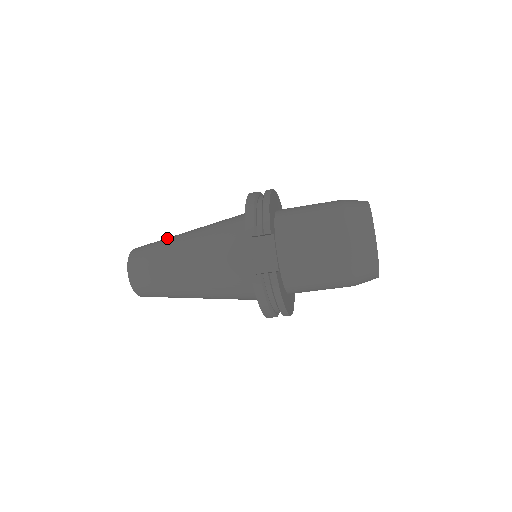
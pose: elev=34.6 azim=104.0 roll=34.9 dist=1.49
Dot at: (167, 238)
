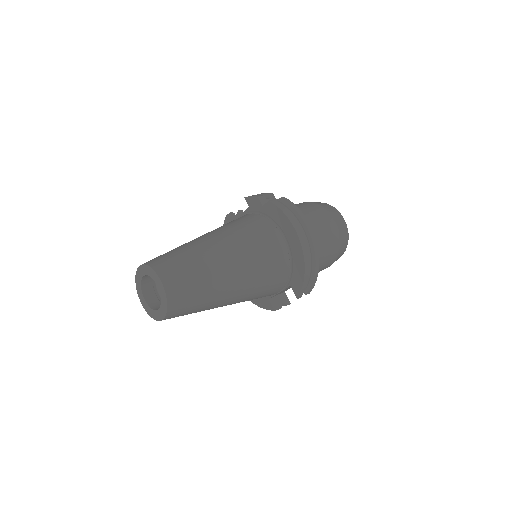
Dot at: (208, 277)
